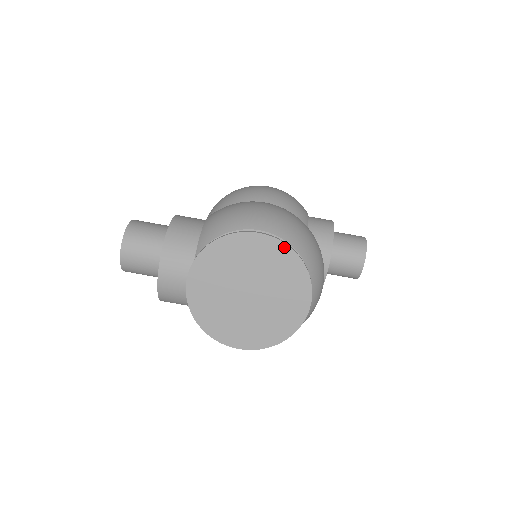
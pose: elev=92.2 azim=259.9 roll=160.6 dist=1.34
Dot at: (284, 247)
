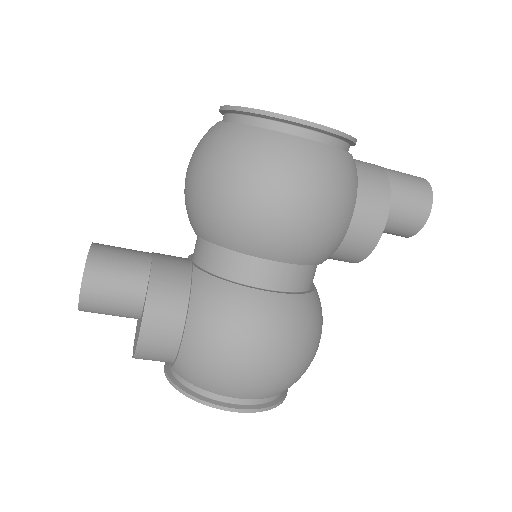
Dot at: (263, 409)
